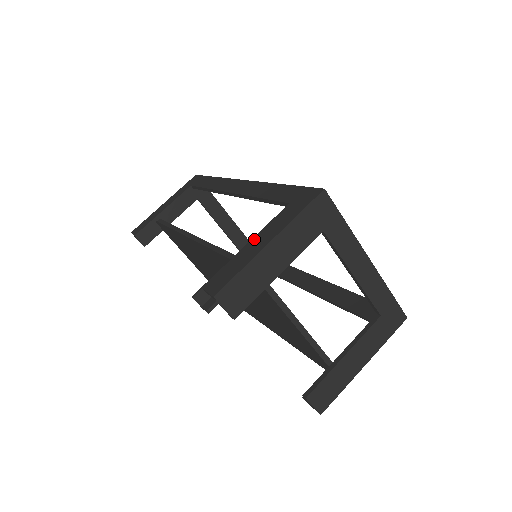
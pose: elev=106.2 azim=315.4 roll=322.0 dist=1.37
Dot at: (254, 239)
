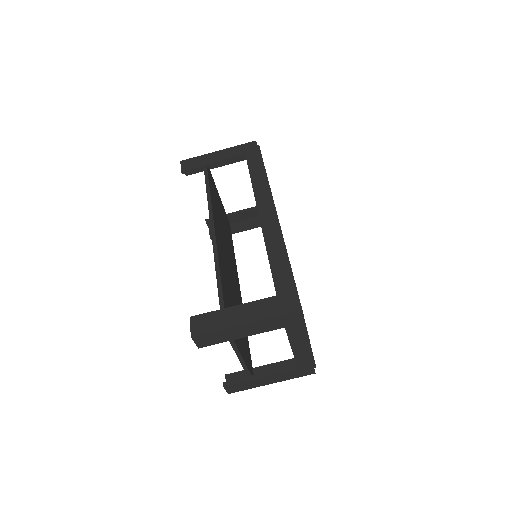
Dot at: (239, 307)
